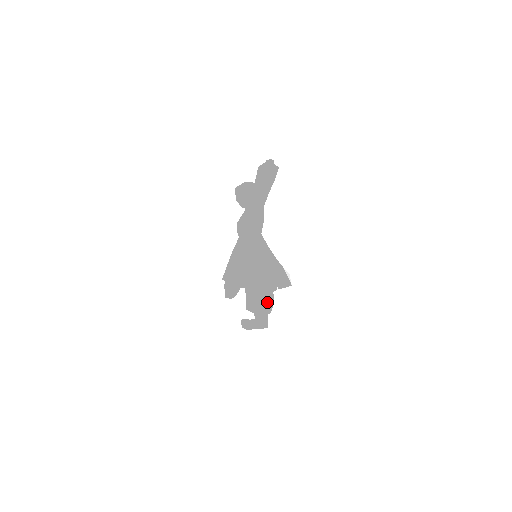
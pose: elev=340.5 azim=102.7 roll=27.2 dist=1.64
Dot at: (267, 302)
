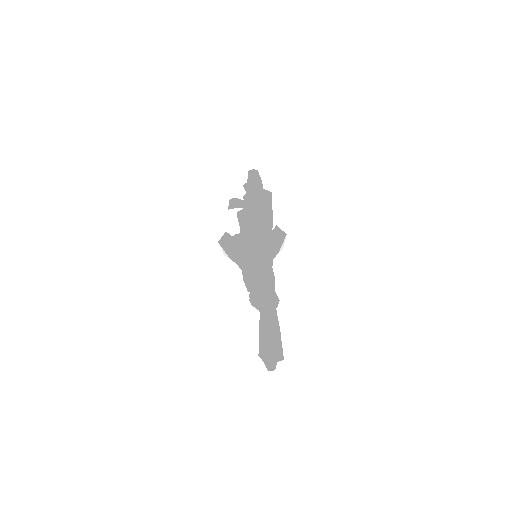
Dot at: occluded
